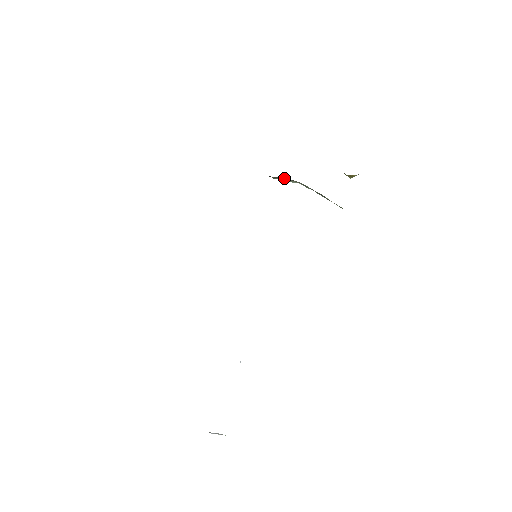
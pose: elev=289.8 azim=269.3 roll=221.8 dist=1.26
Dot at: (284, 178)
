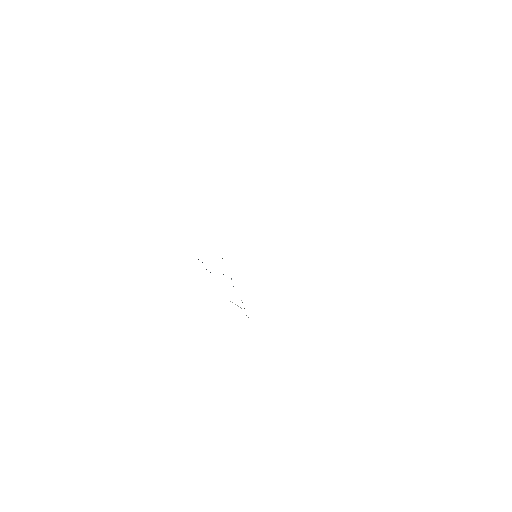
Dot at: occluded
